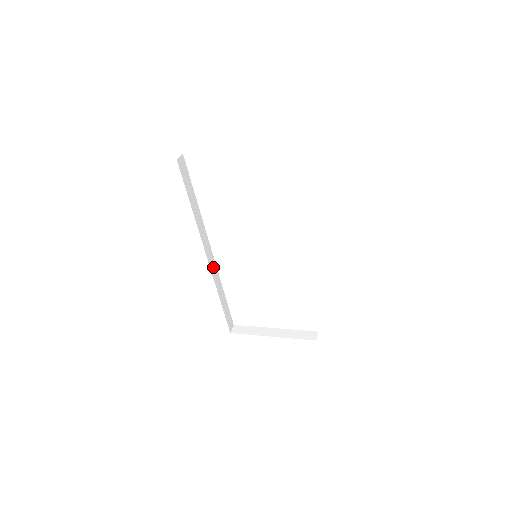
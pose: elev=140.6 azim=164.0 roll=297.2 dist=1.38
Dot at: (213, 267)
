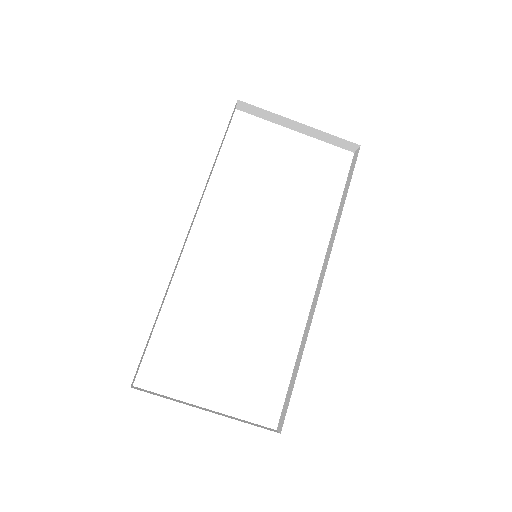
Dot at: (180, 254)
